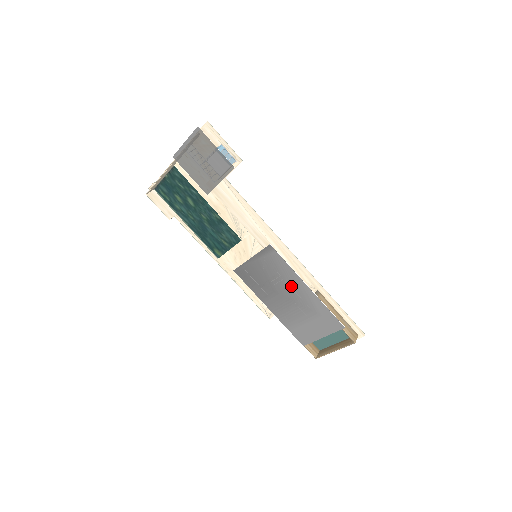
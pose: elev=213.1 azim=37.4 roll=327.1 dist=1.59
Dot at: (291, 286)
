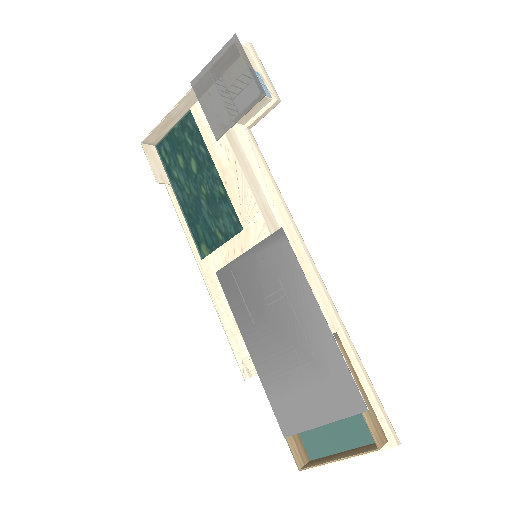
Dot at: (295, 309)
